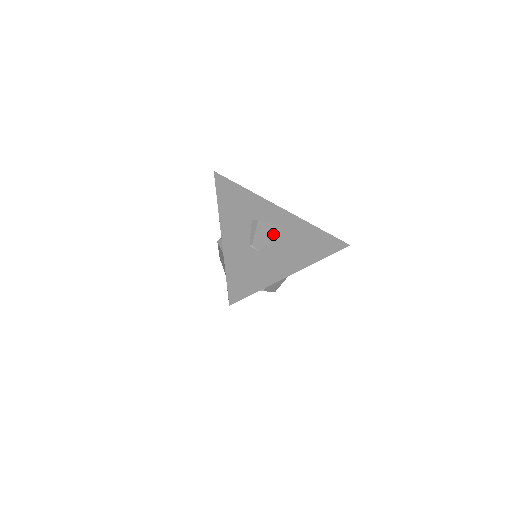
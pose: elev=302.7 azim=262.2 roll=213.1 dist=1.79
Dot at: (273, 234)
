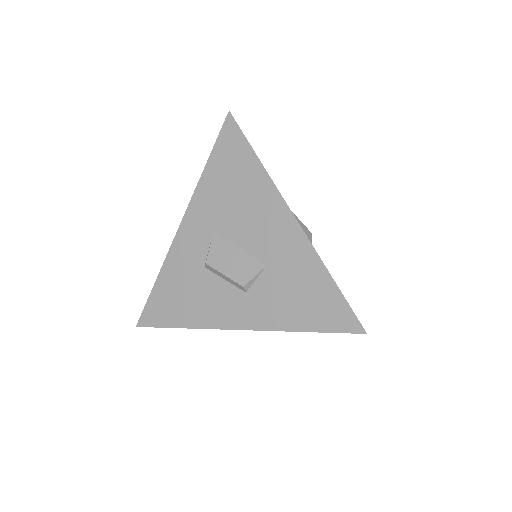
Dot at: occluded
